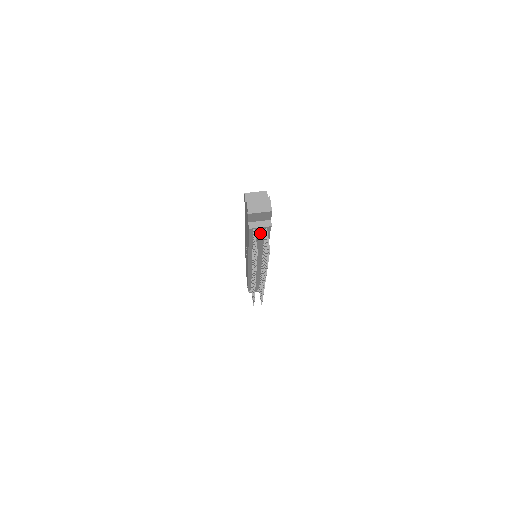
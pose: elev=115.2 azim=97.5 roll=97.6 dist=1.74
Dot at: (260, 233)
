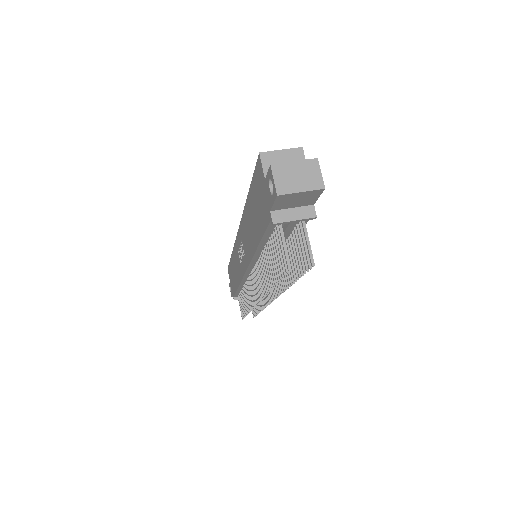
Dot at: (289, 229)
